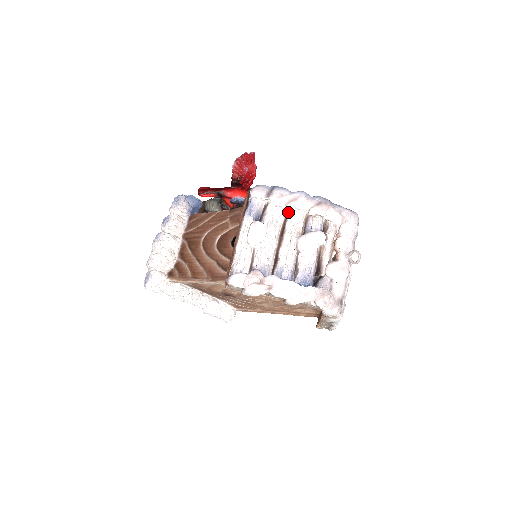
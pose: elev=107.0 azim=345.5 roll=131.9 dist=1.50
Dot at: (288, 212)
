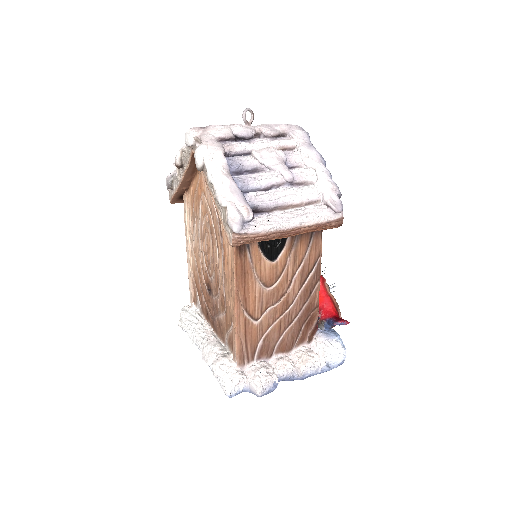
Dot at: occluded
